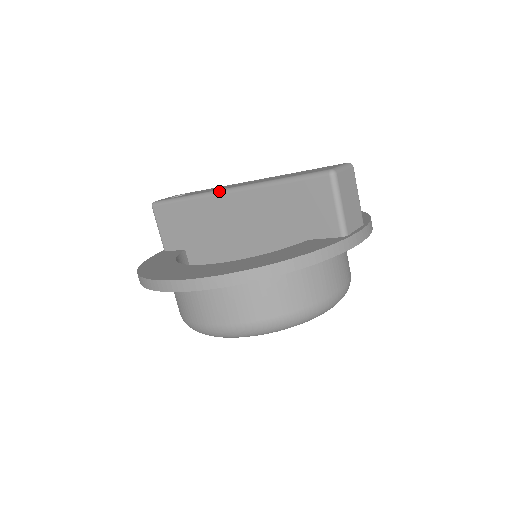
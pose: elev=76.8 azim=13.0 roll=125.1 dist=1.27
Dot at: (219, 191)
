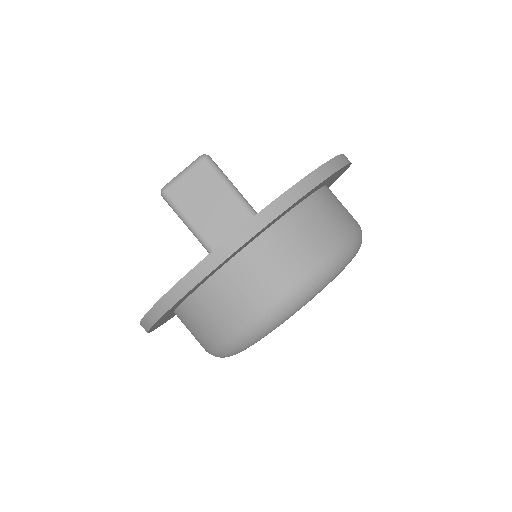
Dot at: occluded
